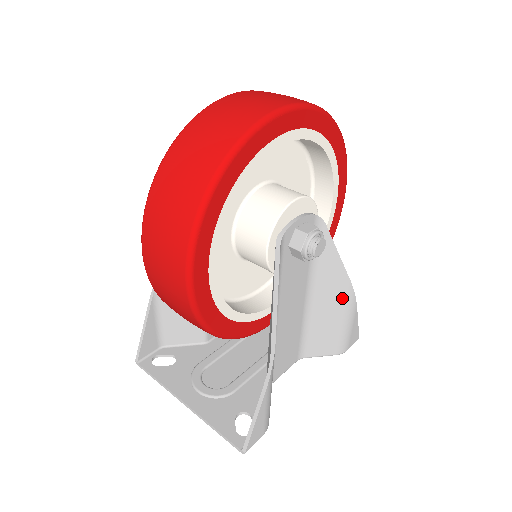
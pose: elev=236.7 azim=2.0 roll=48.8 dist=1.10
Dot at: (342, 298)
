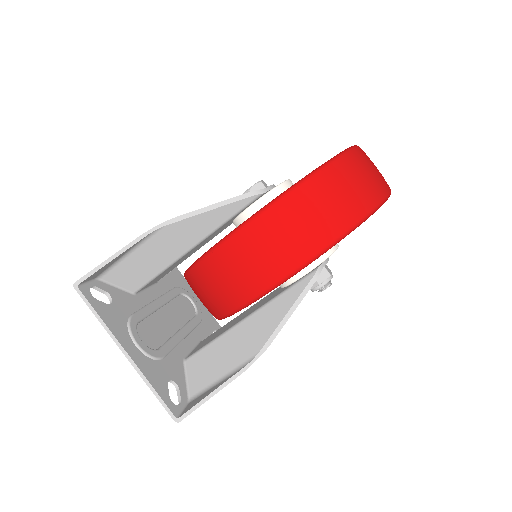
Dot at: occluded
